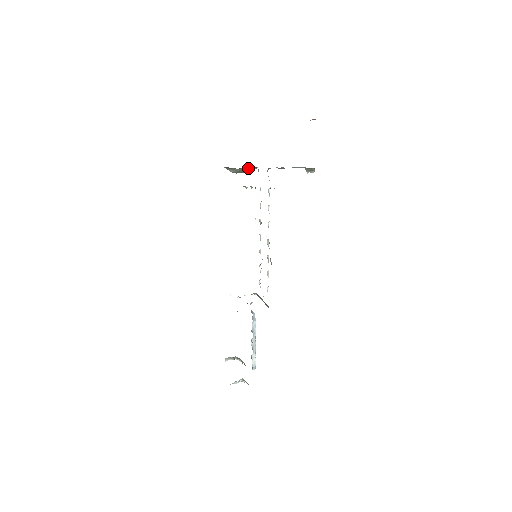
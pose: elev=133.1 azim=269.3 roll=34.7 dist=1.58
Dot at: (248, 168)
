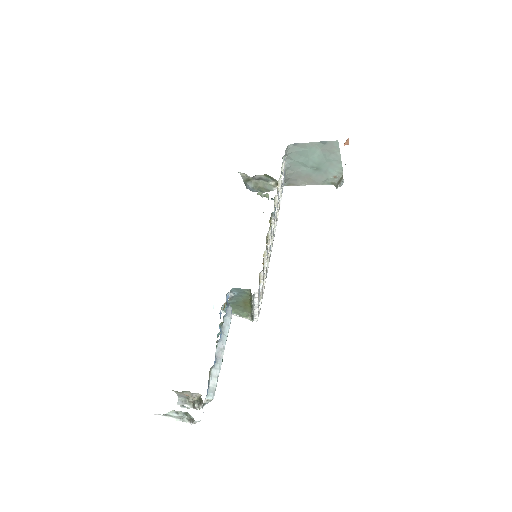
Dot at: (269, 183)
